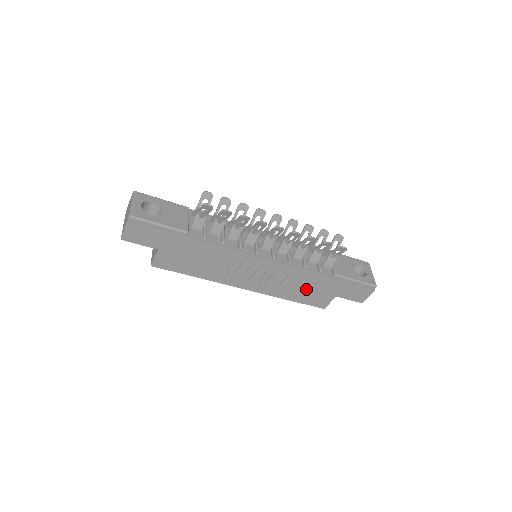
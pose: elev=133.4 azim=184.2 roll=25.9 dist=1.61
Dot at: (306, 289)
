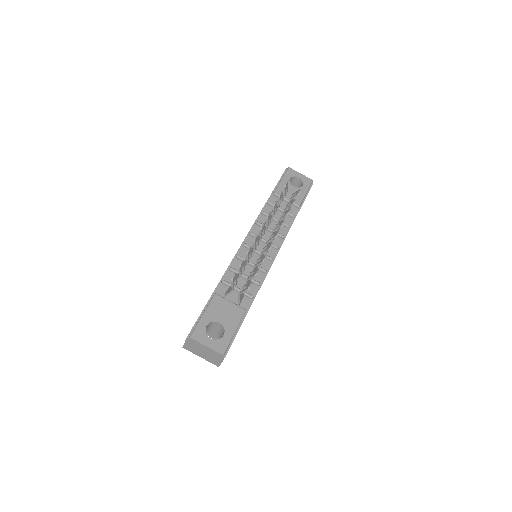
Dot at: occluded
